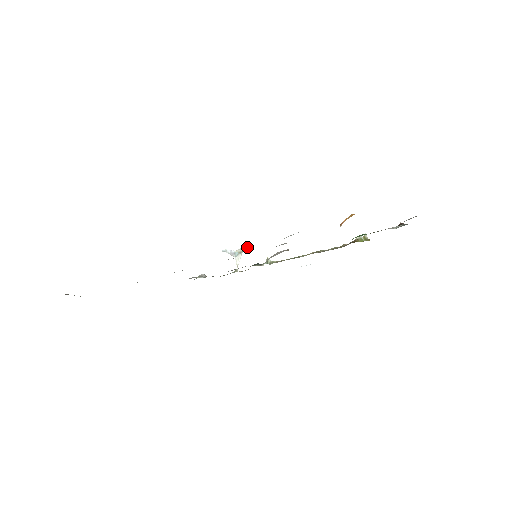
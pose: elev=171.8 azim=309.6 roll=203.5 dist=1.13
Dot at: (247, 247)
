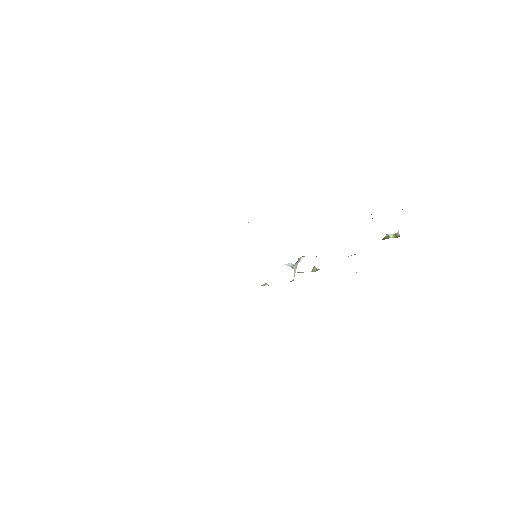
Dot at: (298, 259)
